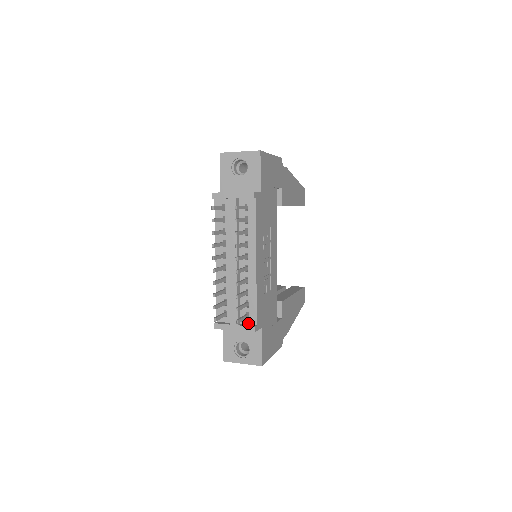
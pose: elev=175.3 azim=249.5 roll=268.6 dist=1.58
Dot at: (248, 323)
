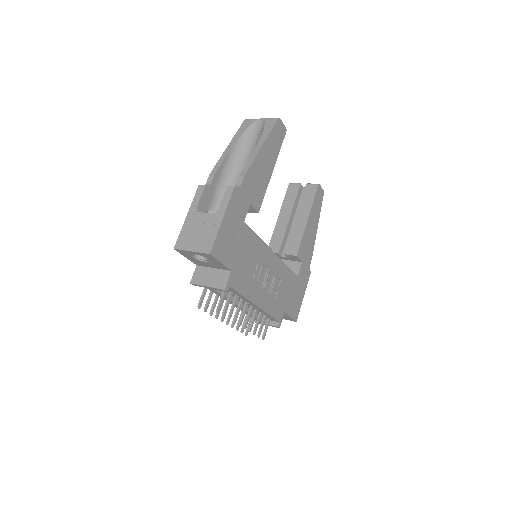
Dot at: (272, 321)
